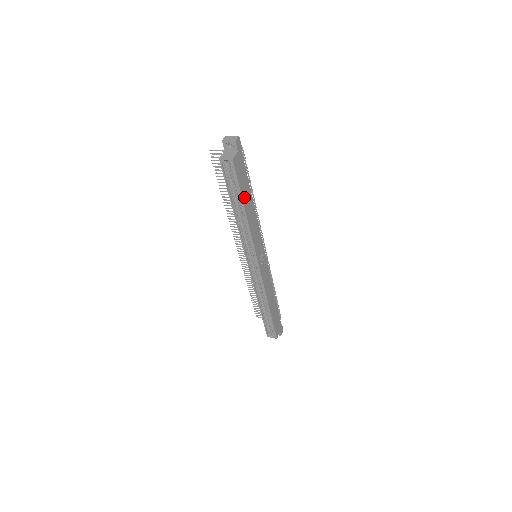
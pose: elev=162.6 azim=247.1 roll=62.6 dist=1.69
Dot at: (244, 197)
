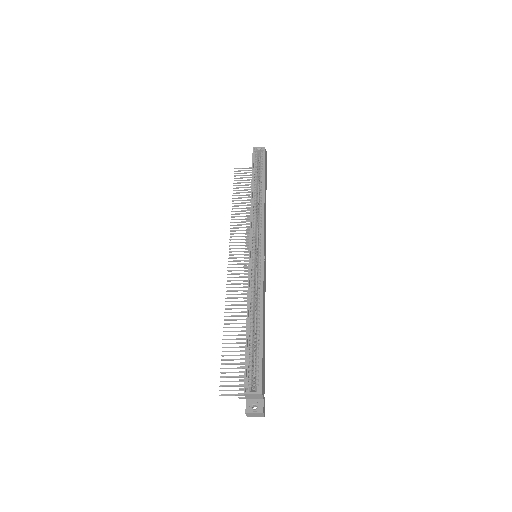
Dot at: (265, 180)
